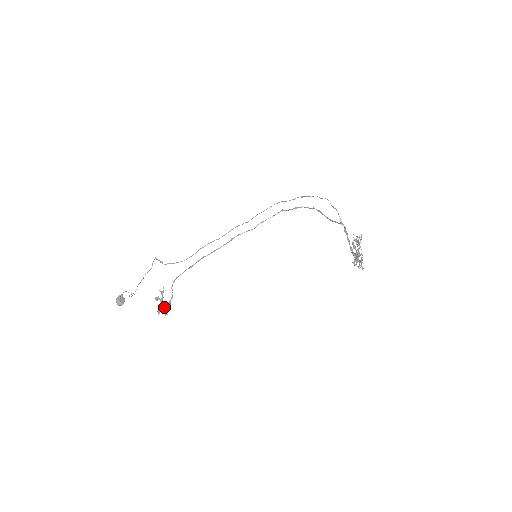
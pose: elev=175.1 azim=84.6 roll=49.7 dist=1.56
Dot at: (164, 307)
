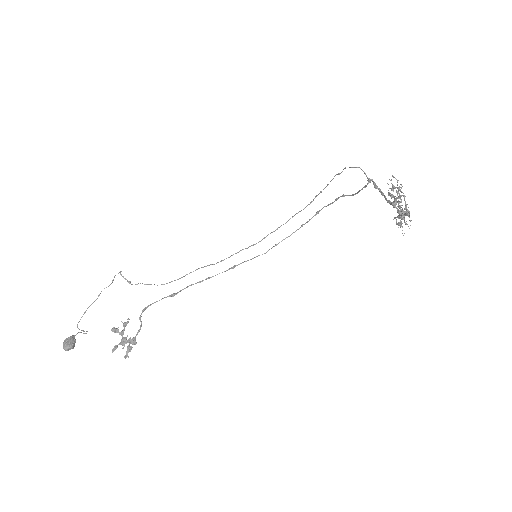
Dot at: (124, 344)
